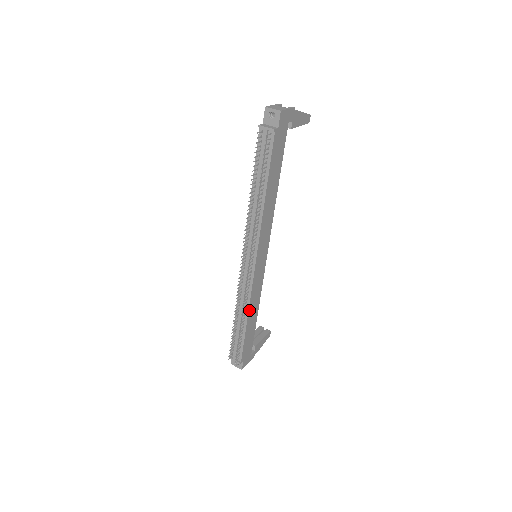
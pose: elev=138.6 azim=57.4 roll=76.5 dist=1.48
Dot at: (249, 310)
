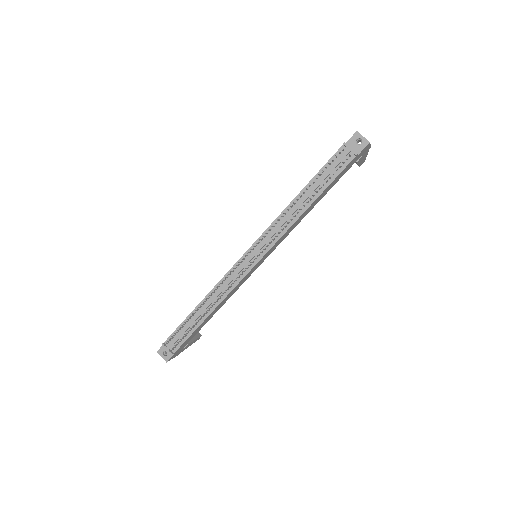
Dot at: (219, 304)
